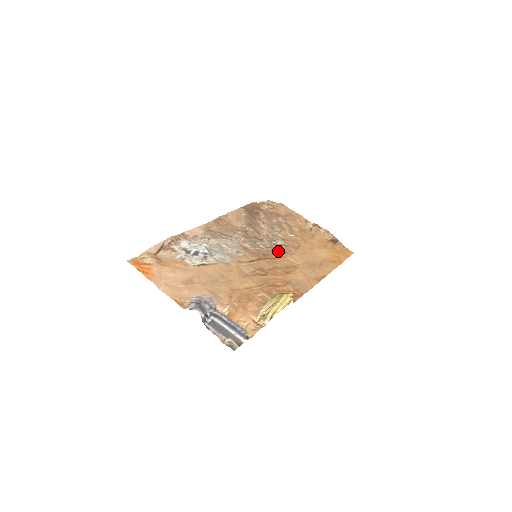
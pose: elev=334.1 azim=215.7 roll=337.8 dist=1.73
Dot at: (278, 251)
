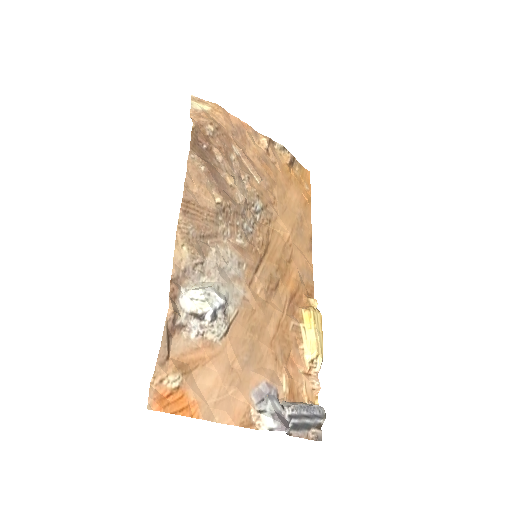
Dot at: (263, 223)
